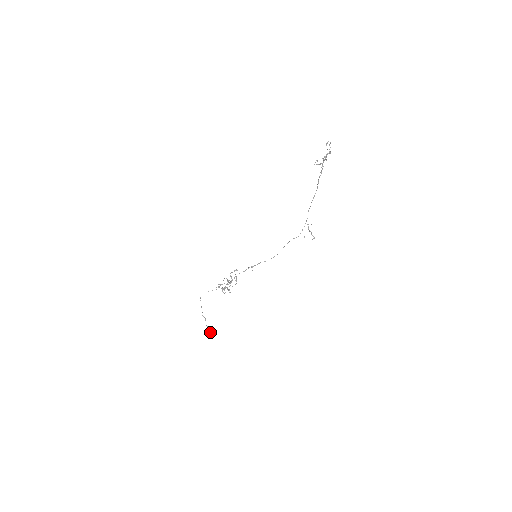
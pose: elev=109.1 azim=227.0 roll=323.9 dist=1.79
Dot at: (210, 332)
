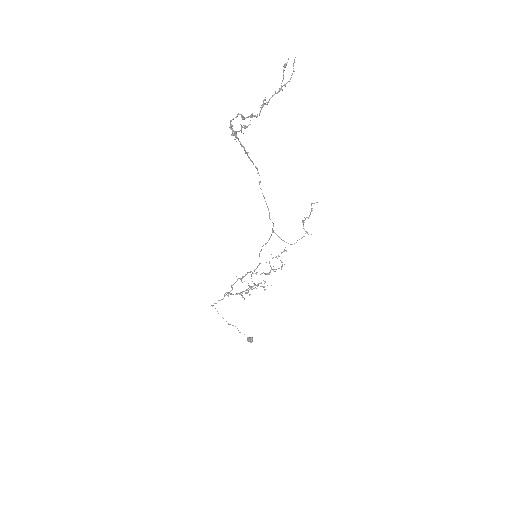
Dot at: (248, 339)
